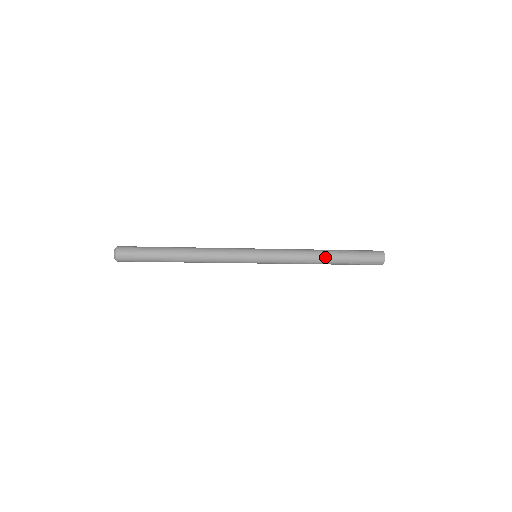
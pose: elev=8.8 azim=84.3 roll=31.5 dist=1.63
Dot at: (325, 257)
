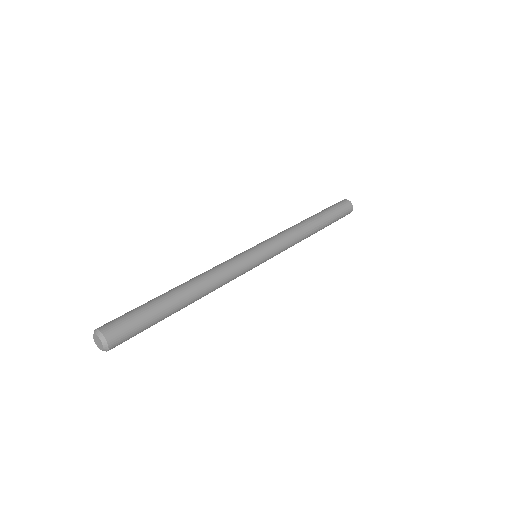
Dot at: (315, 229)
